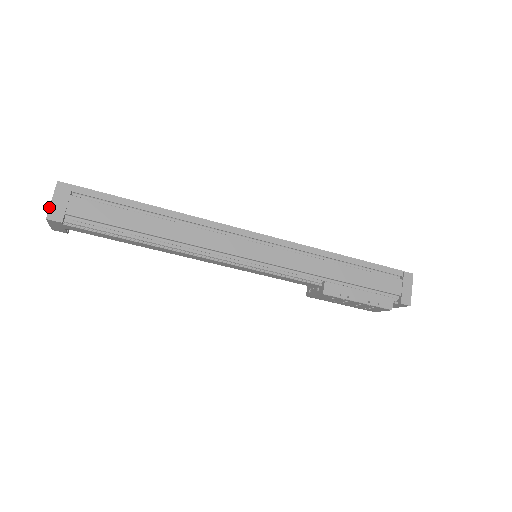
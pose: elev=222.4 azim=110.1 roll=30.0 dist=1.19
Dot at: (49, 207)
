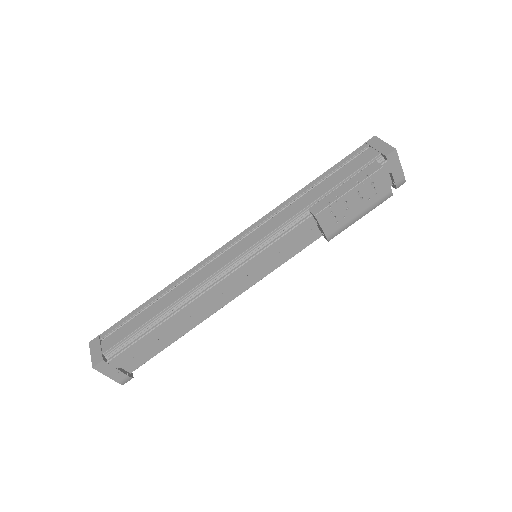
Dot at: (91, 360)
